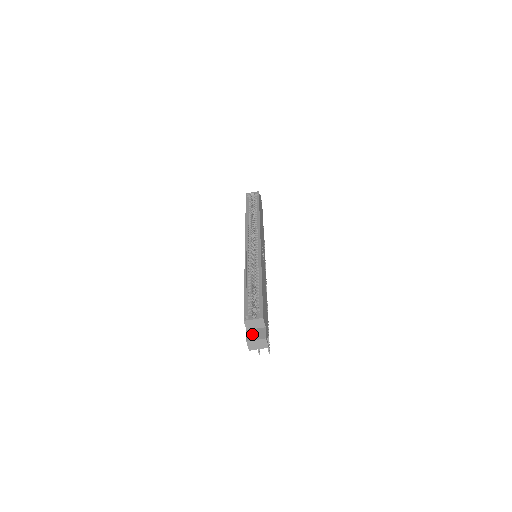
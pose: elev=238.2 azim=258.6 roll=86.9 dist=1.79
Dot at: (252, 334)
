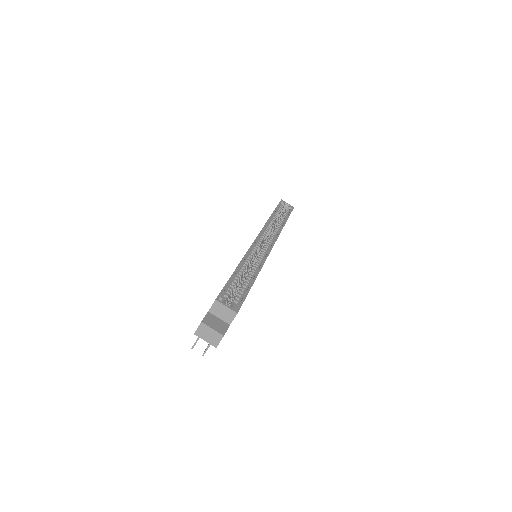
Dot at: (212, 320)
